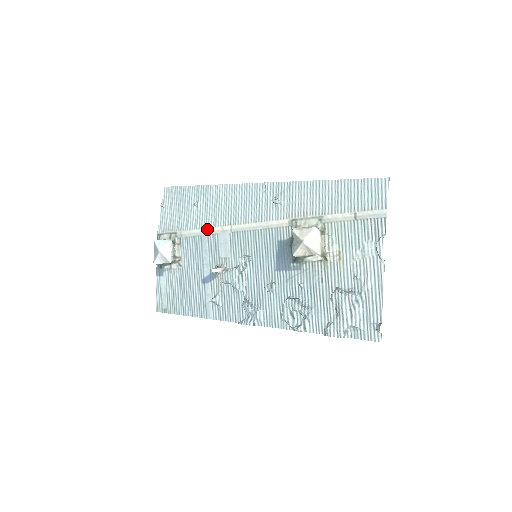
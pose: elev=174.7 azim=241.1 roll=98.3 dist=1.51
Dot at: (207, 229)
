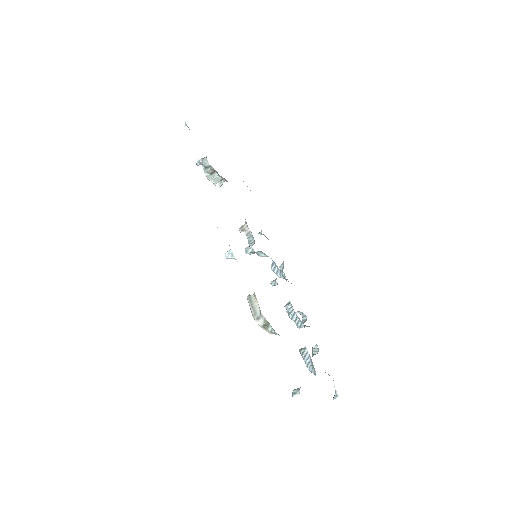
Dot at: occluded
